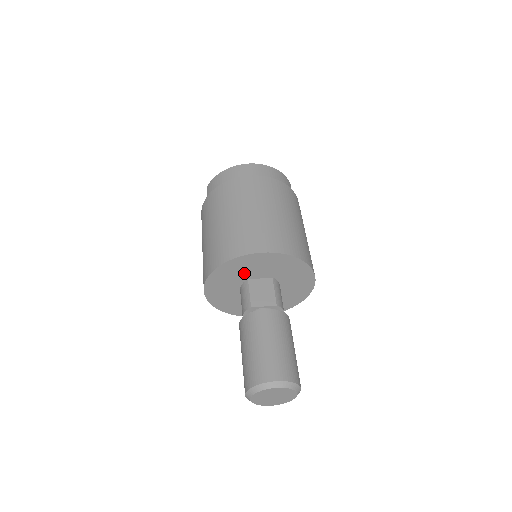
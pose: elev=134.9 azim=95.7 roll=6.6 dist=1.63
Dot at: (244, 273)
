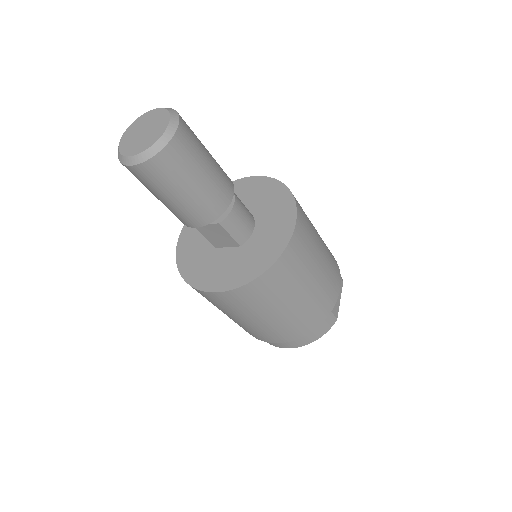
Dot at: occluded
